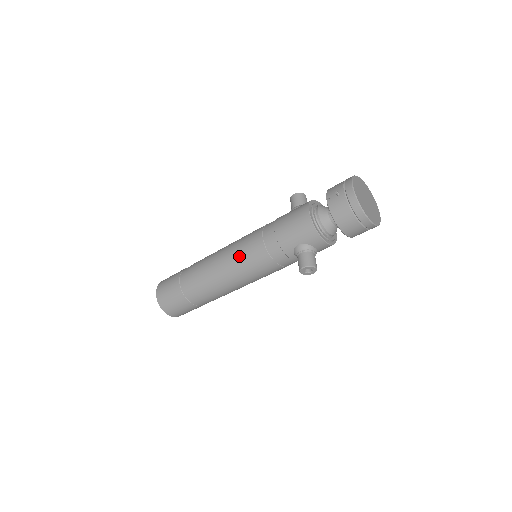
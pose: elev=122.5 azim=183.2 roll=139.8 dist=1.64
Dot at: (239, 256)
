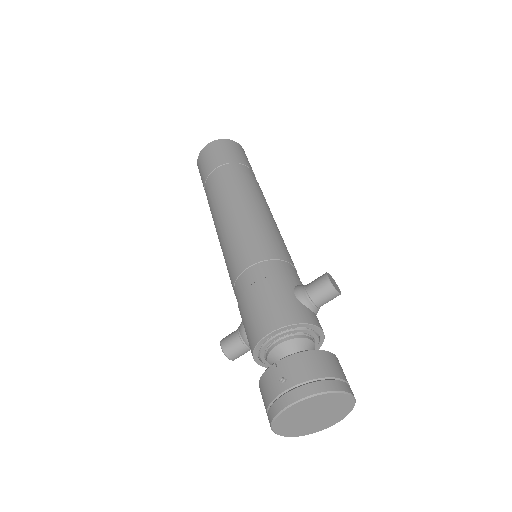
Dot at: (229, 244)
